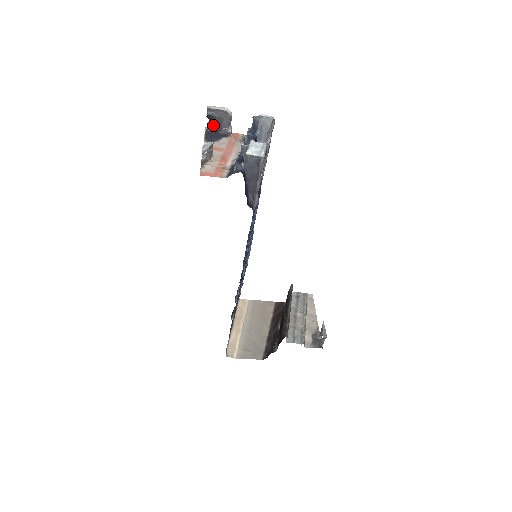
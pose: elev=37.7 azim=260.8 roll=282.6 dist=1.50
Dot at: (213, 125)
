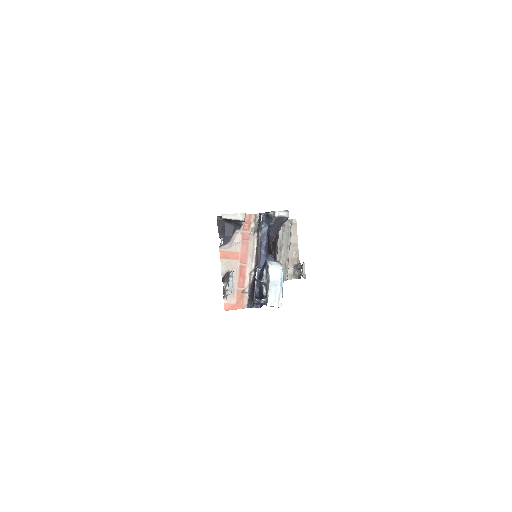
Dot at: occluded
